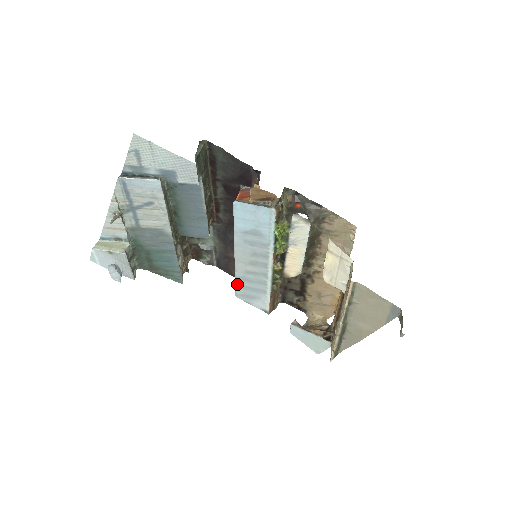
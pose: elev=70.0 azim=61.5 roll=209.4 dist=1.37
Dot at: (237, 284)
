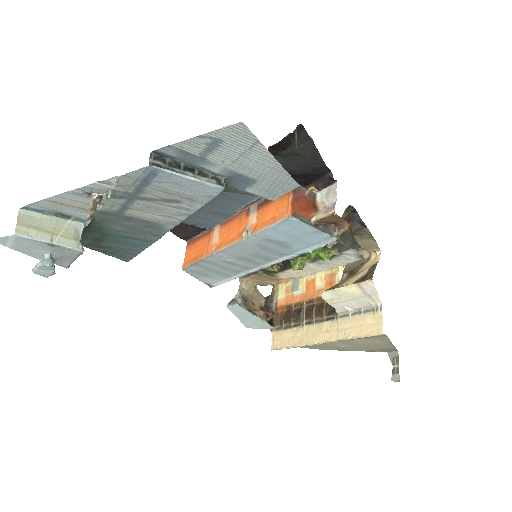
Dot at: (198, 264)
